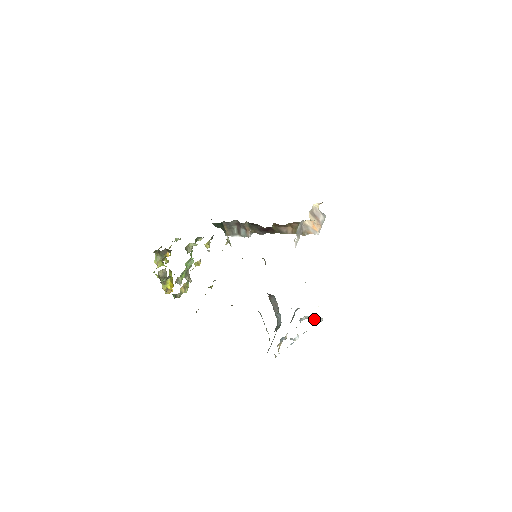
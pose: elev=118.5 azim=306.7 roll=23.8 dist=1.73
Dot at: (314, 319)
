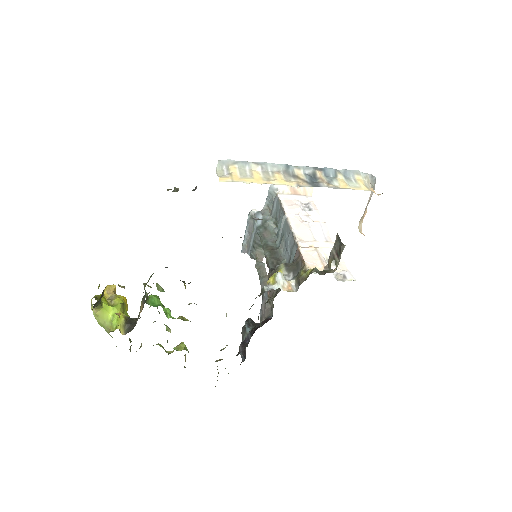
Dot at: occluded
